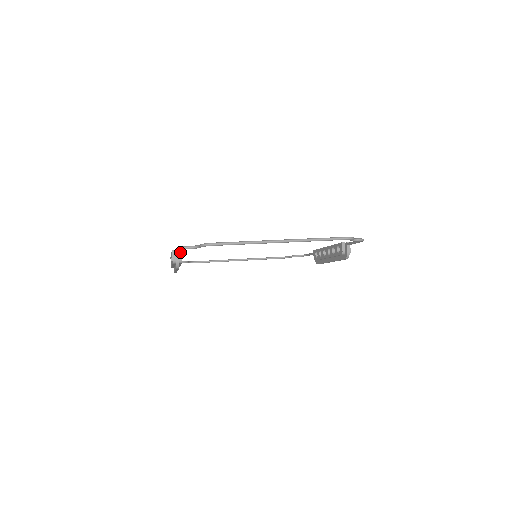
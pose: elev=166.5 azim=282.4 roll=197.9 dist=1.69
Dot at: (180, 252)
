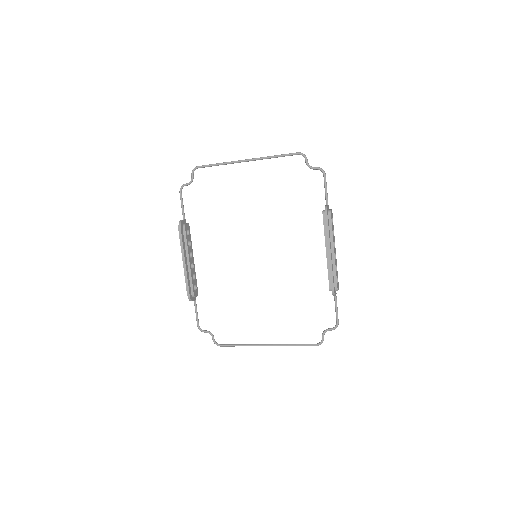
Dot at: (187, 223)
